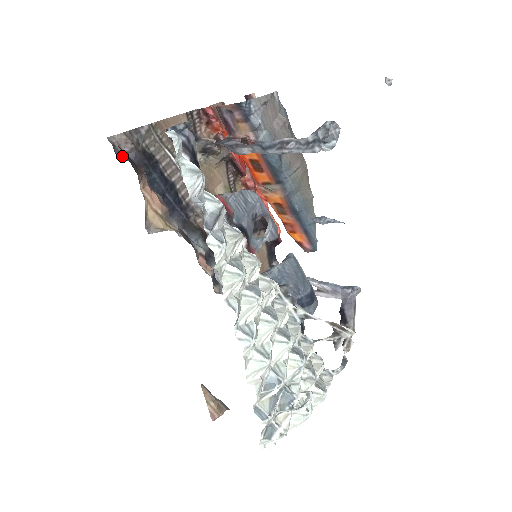
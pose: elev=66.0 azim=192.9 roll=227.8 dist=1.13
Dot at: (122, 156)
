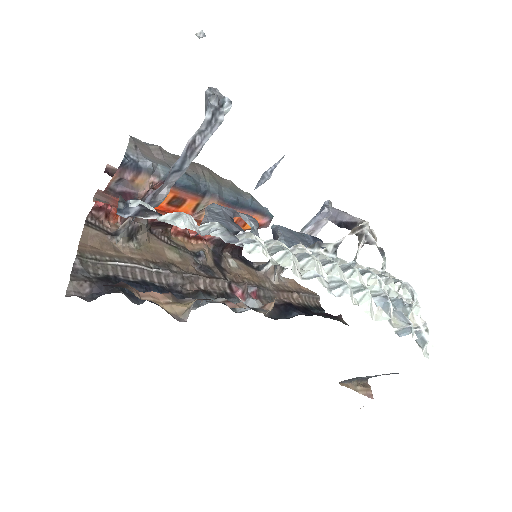
Dot at: (91, 299)
